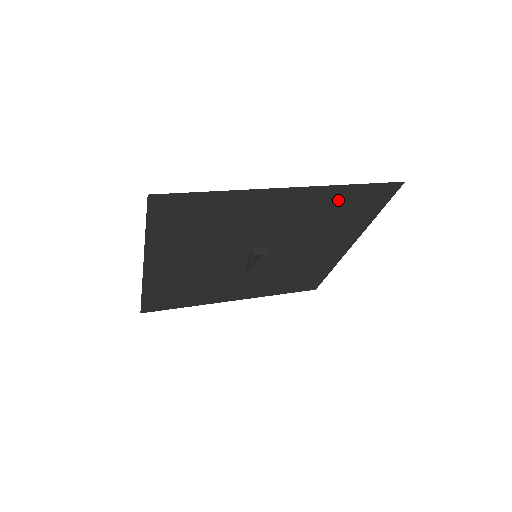
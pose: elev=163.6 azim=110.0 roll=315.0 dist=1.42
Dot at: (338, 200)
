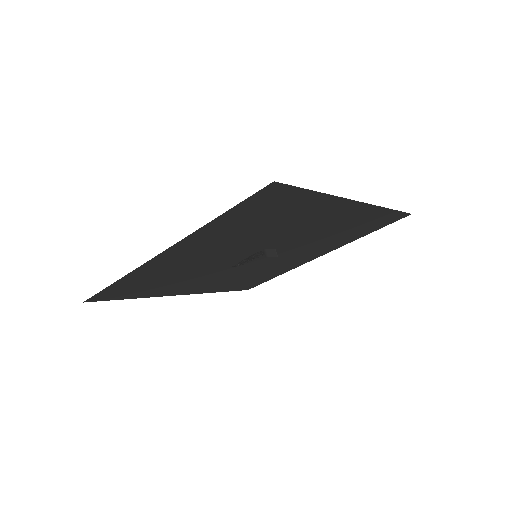
Dot at: (366, 219)
